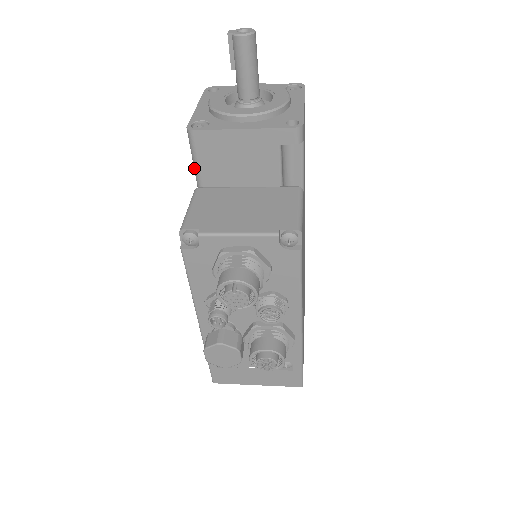
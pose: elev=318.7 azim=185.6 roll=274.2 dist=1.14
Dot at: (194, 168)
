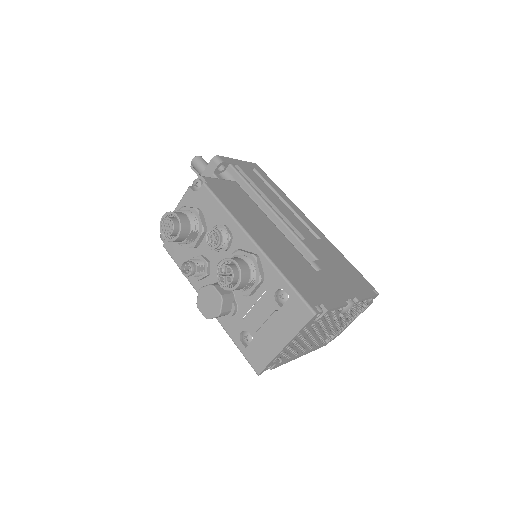
Dot at: occluded
